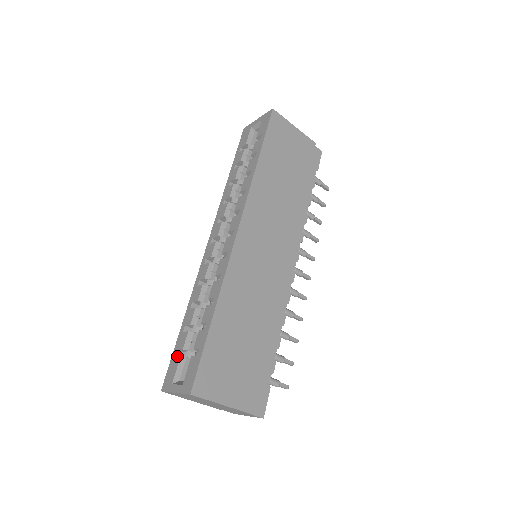
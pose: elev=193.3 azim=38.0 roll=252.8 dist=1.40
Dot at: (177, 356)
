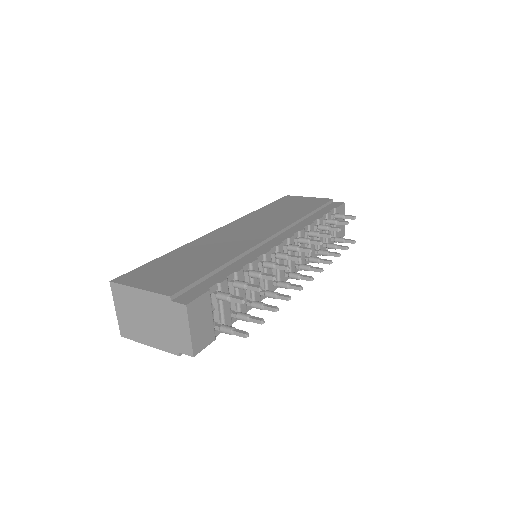
Dot at: occluded
